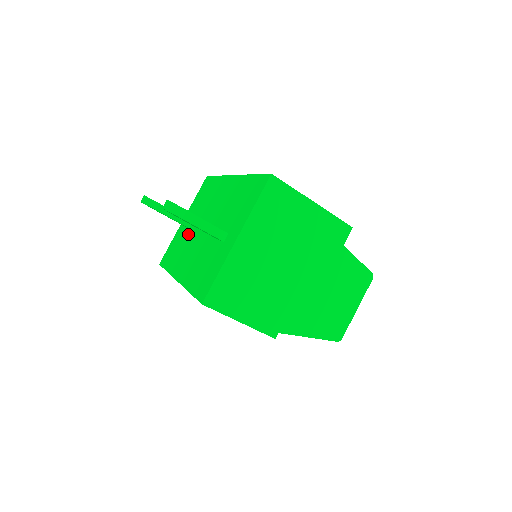
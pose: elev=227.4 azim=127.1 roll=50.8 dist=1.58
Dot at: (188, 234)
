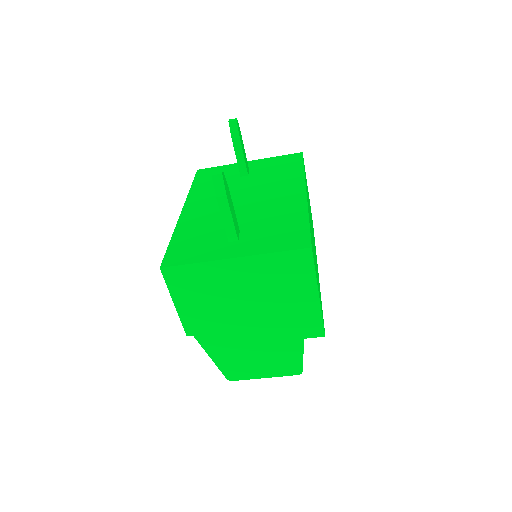
Dot at: (233, 183)
